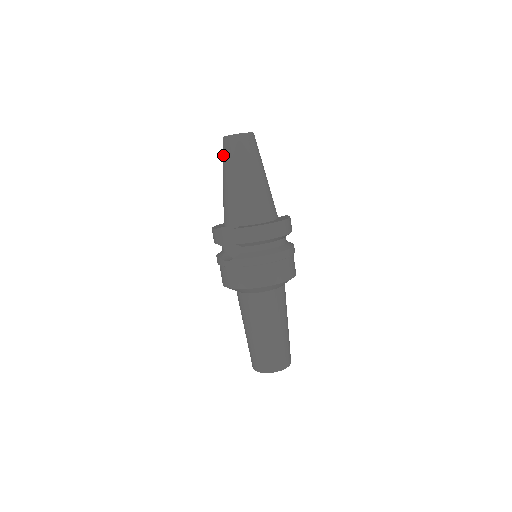
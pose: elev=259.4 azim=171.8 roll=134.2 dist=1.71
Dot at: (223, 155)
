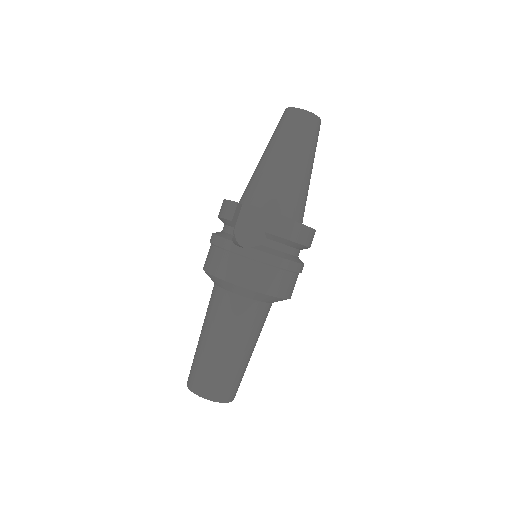
Dot at: (282, 126)
